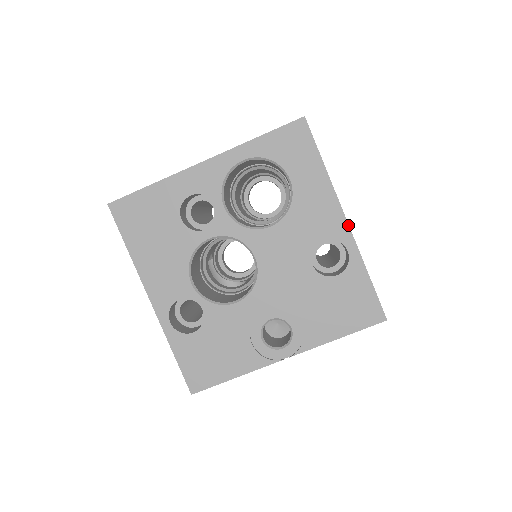
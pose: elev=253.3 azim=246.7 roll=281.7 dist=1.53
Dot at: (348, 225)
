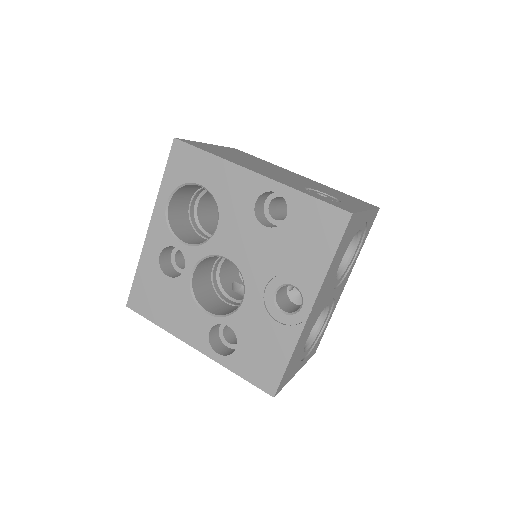
Dot at: (260, 175)
